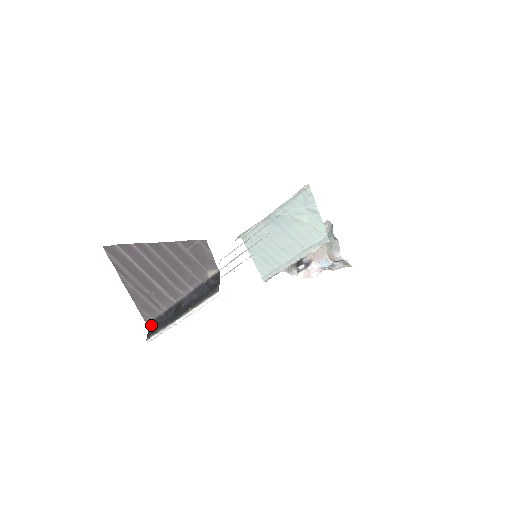
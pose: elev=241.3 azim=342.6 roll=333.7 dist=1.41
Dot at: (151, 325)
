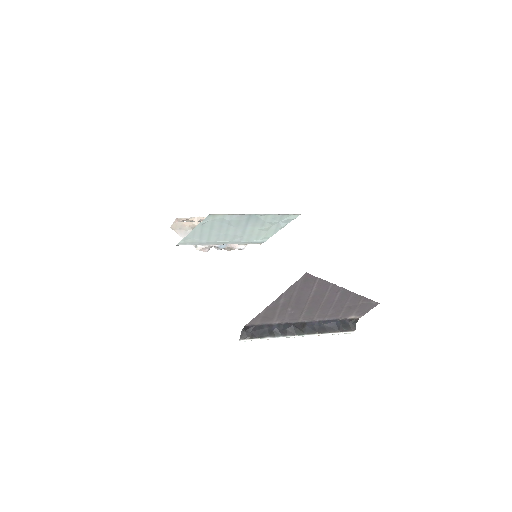
Dot at: (251, 328)
